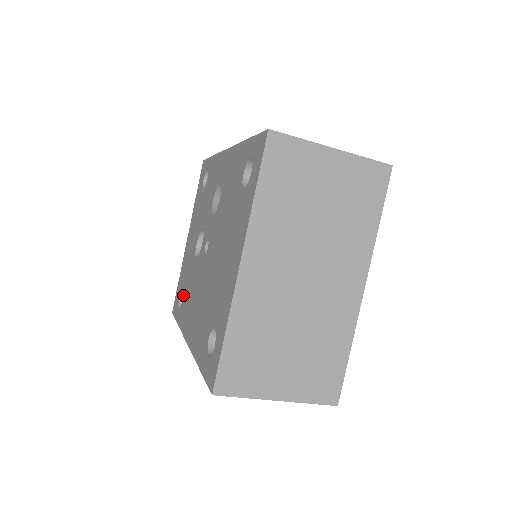
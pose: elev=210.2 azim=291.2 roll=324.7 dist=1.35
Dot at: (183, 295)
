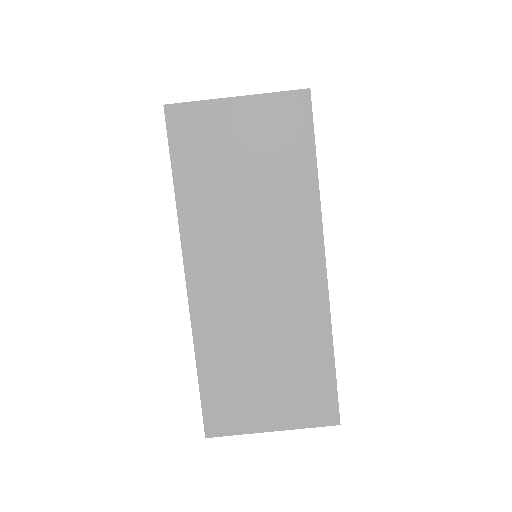
Dot at: occluded
